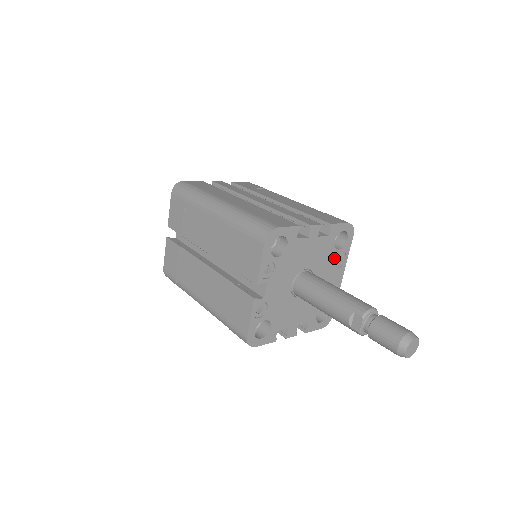
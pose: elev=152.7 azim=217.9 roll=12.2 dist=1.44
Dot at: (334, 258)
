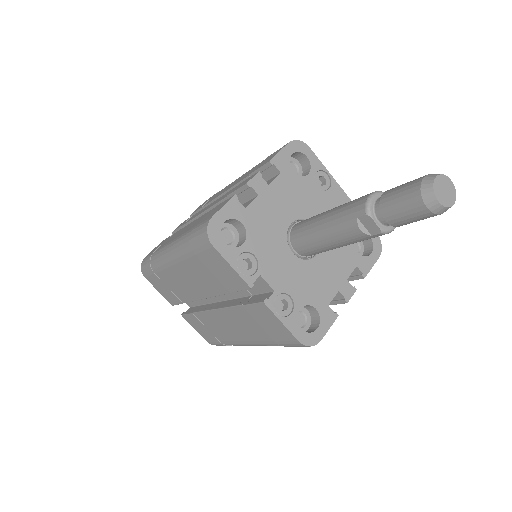
Dot at: (312, 186)
